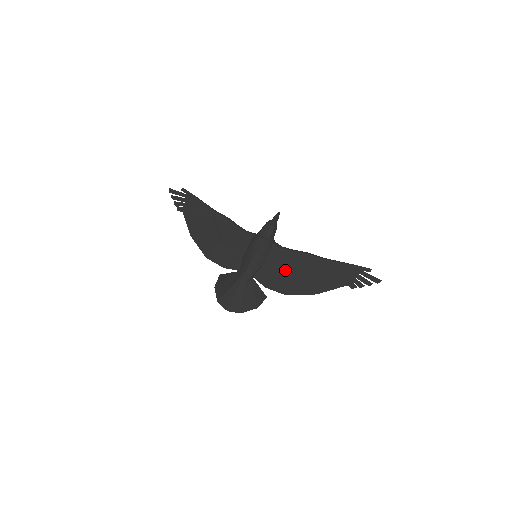
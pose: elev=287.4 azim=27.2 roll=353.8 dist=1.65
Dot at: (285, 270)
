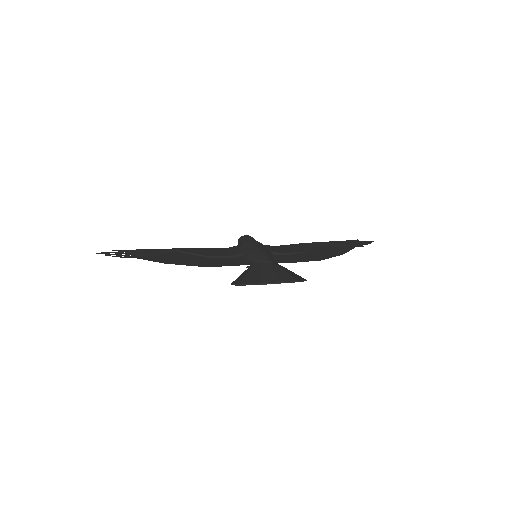
Dot at: (296, 252)
